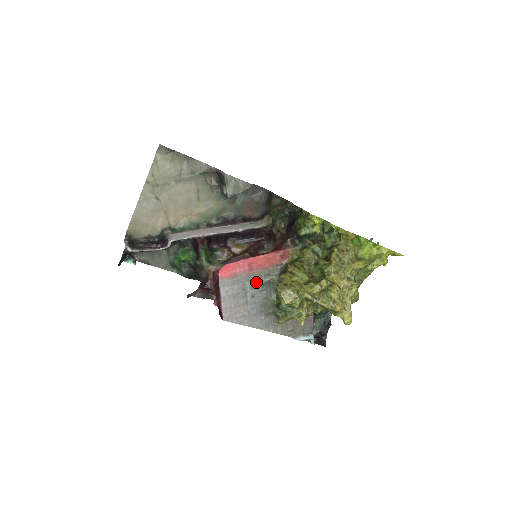
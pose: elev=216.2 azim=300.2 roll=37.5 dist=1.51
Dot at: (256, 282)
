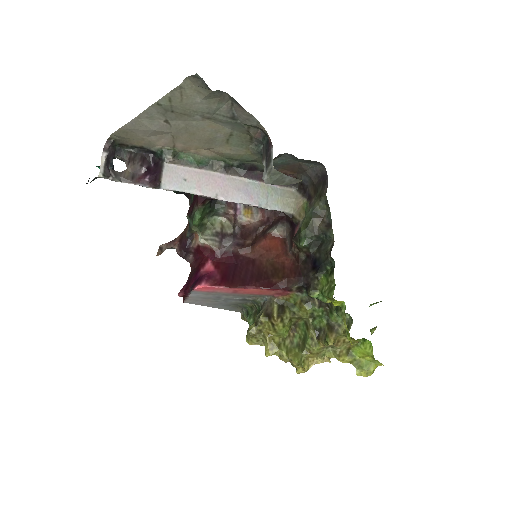
Dot at: (235, 297)
